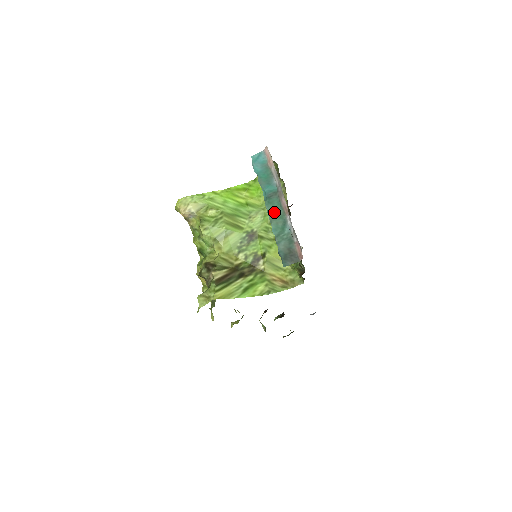
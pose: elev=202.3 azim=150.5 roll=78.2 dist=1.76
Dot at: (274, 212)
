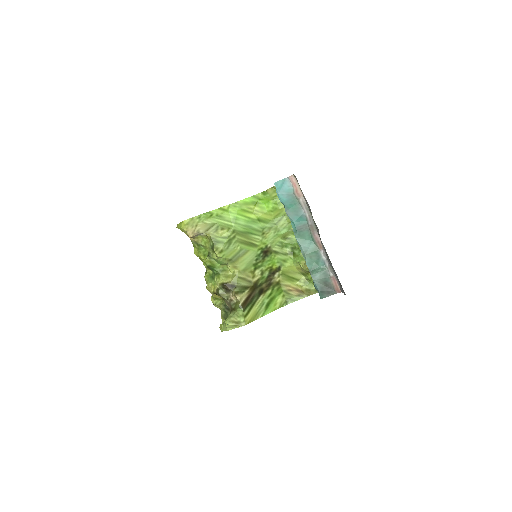
Dot at: (306, 246)
